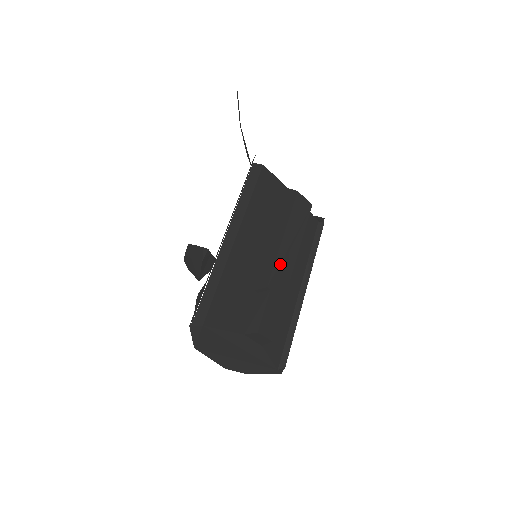
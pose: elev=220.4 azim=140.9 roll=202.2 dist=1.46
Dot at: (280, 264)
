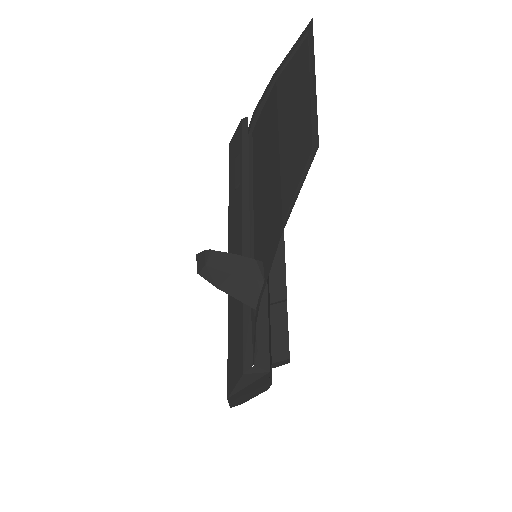
Dot at: occluded
